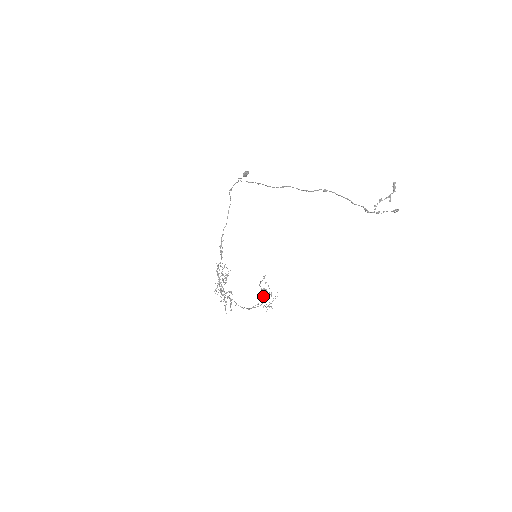
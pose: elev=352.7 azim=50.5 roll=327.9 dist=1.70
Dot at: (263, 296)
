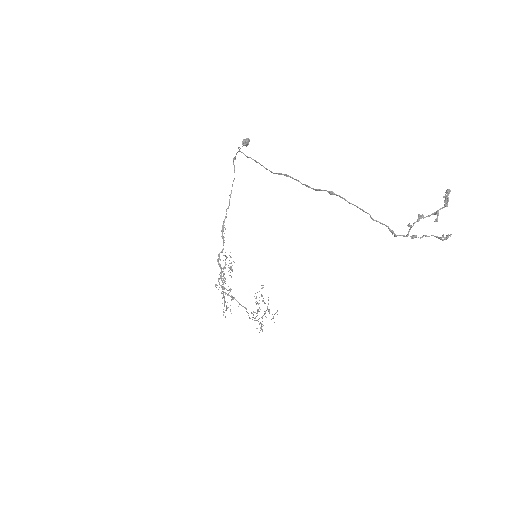
Dot at: (259, 311)
